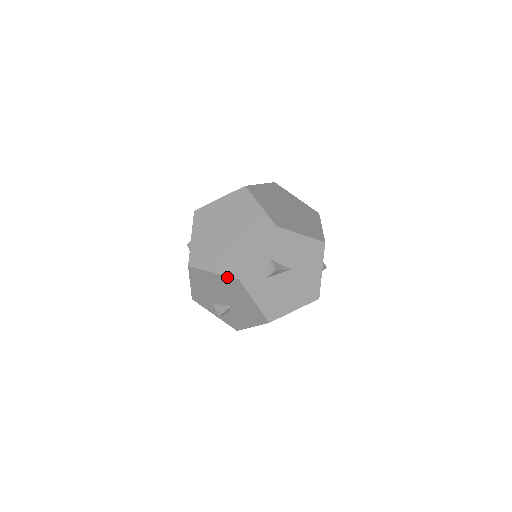
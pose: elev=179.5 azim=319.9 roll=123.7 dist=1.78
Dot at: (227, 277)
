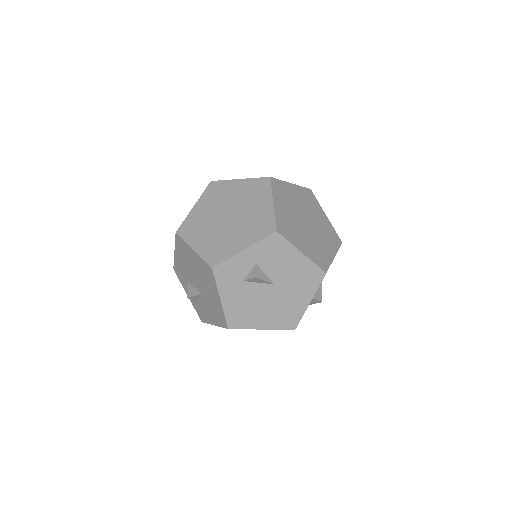
Dot at: (203, 261)
